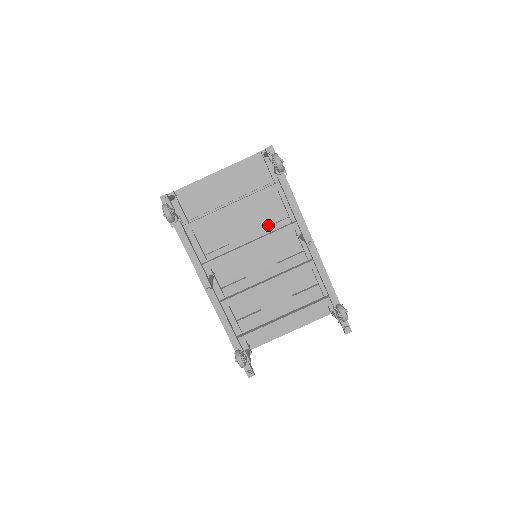
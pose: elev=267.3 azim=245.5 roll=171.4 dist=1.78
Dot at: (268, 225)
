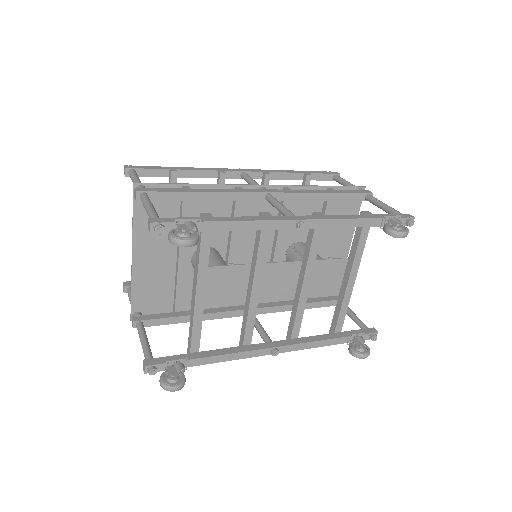
Dot at: occluded
